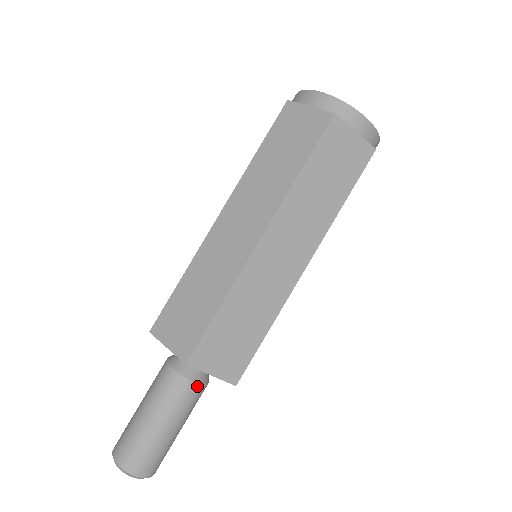
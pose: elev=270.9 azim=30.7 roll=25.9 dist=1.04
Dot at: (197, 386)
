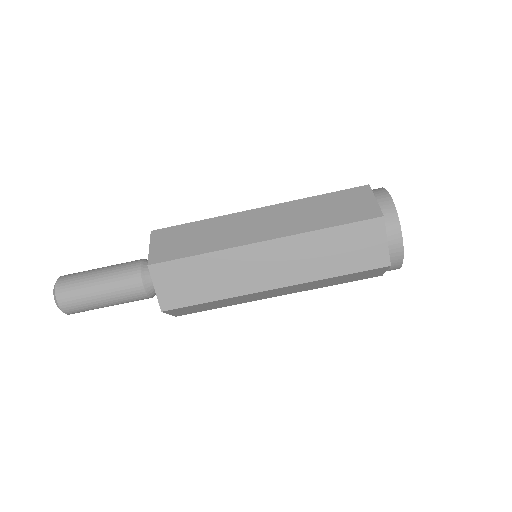
Dot at: (142, 290)
